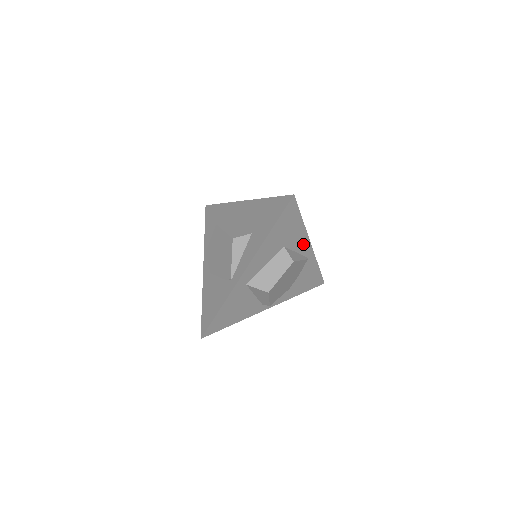
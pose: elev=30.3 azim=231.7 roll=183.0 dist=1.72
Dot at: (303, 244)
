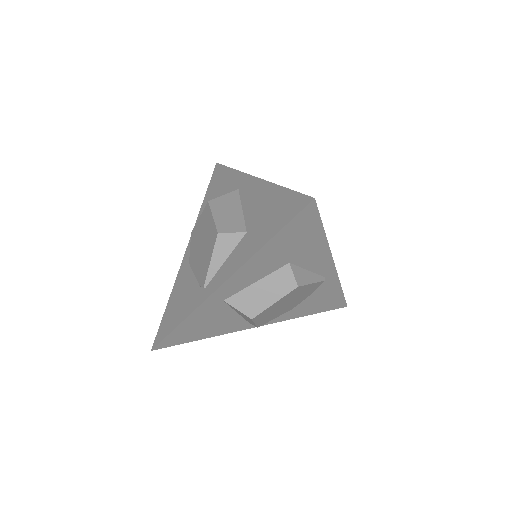
Dot at: (321, 262)
